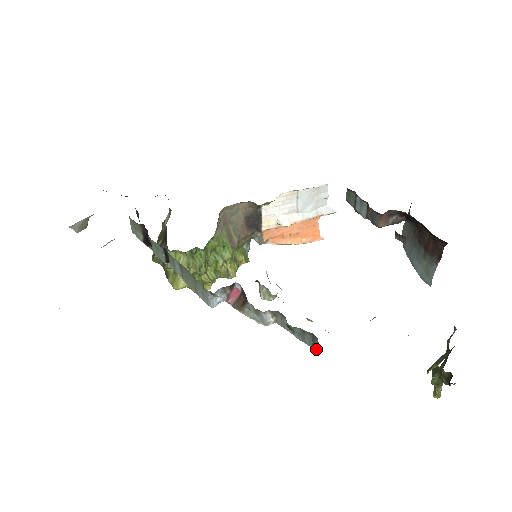
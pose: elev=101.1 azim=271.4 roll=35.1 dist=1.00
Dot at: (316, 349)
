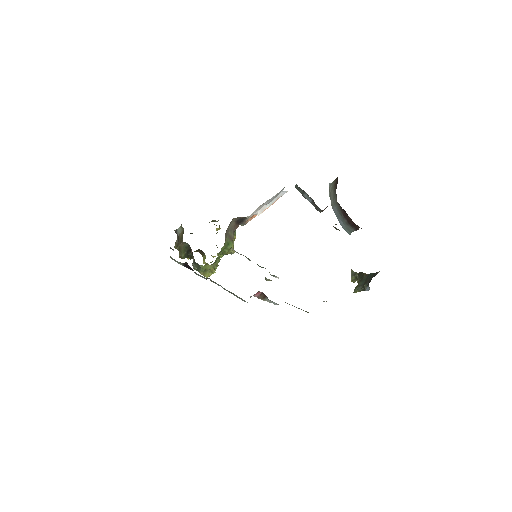
Dot at: (307, 312)
